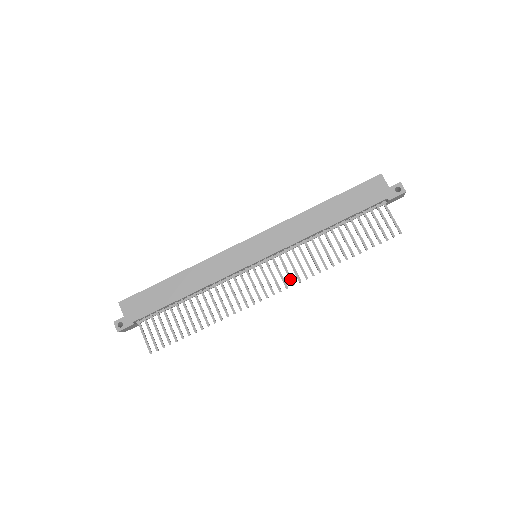
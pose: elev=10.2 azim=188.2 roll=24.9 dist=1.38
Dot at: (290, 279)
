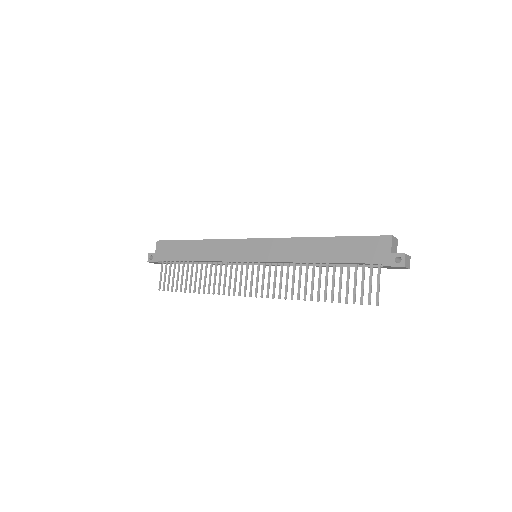
Dot at: (267, 291)
